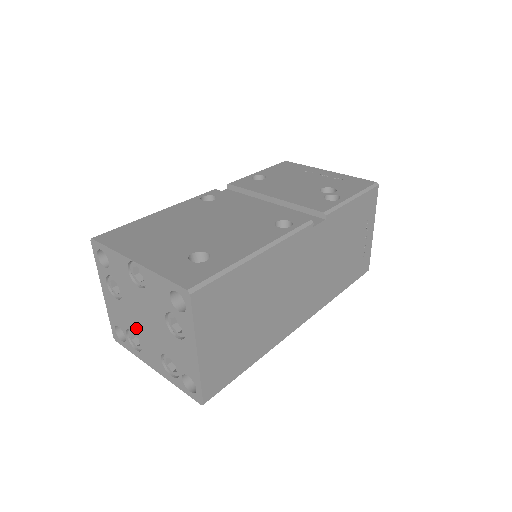
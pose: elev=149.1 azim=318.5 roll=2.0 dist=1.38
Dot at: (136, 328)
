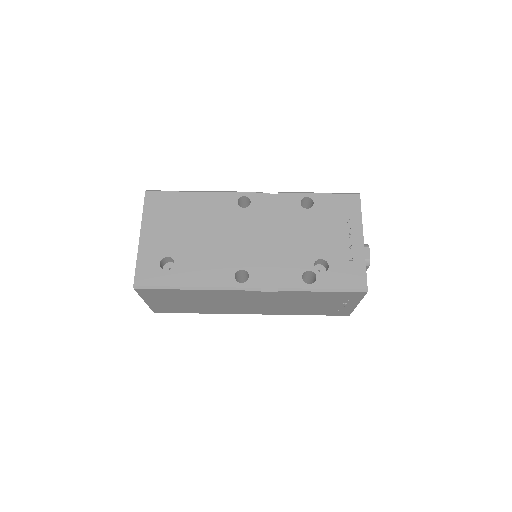
Dot at: occluded
